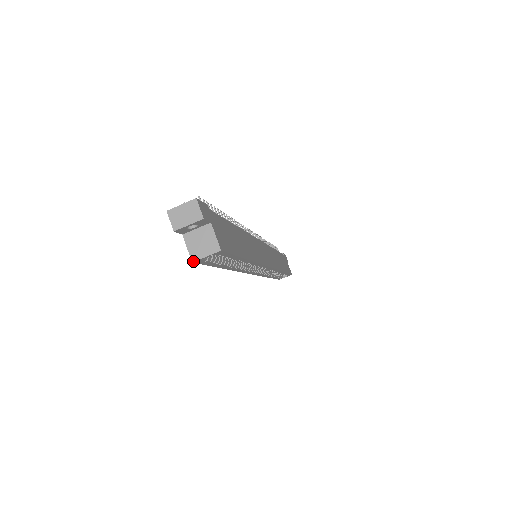
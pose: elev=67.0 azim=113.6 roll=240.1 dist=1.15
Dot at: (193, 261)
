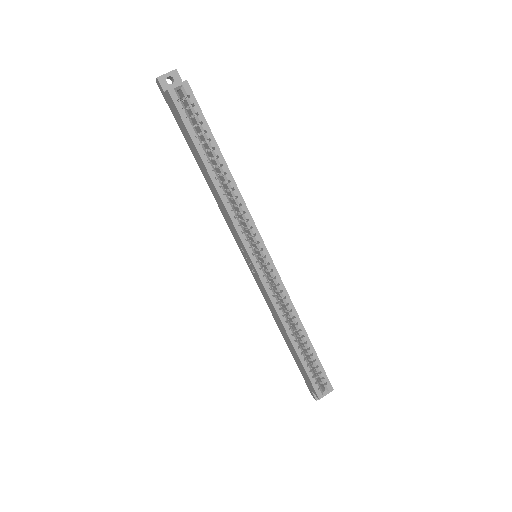
Dot at: (168, 89)
